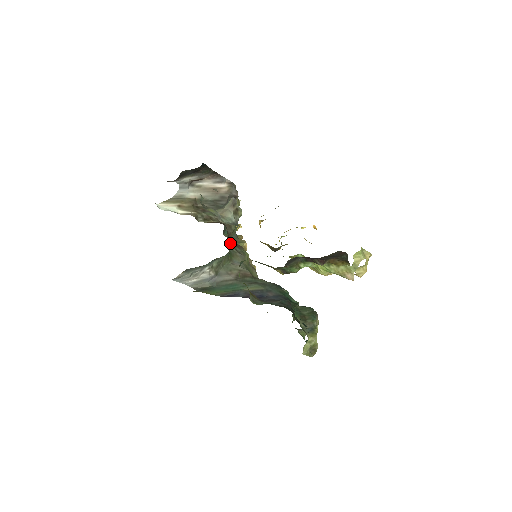
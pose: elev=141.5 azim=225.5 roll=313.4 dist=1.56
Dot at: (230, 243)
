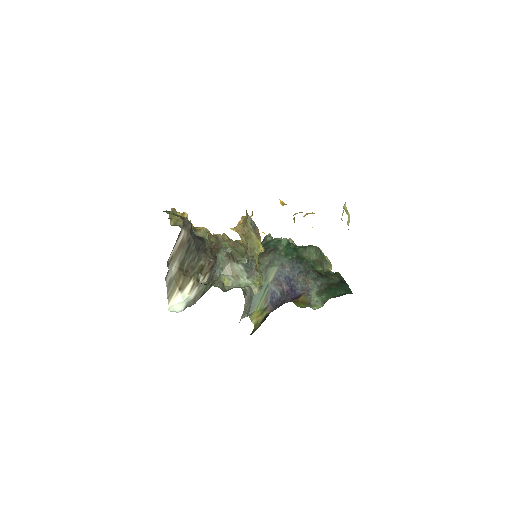
Dot at: occluded
